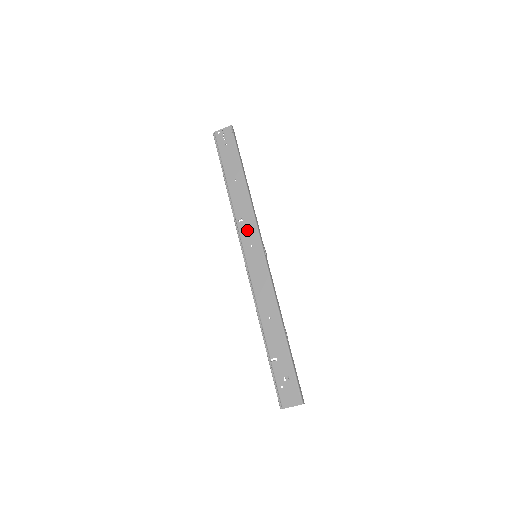
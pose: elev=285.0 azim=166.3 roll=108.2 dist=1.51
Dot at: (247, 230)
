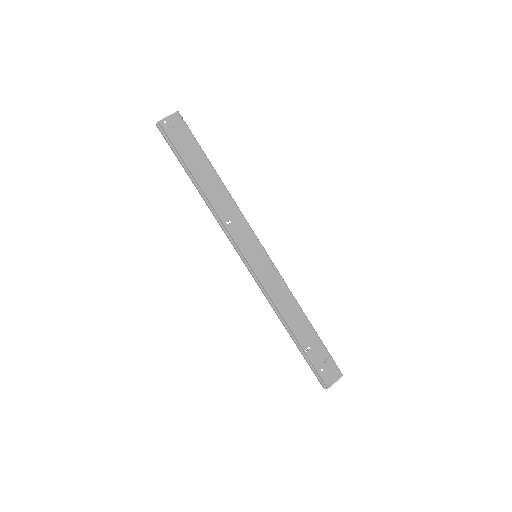
Dot at: (240, 231)
